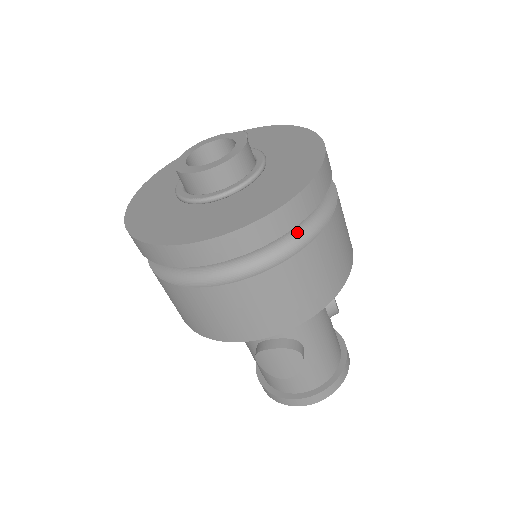
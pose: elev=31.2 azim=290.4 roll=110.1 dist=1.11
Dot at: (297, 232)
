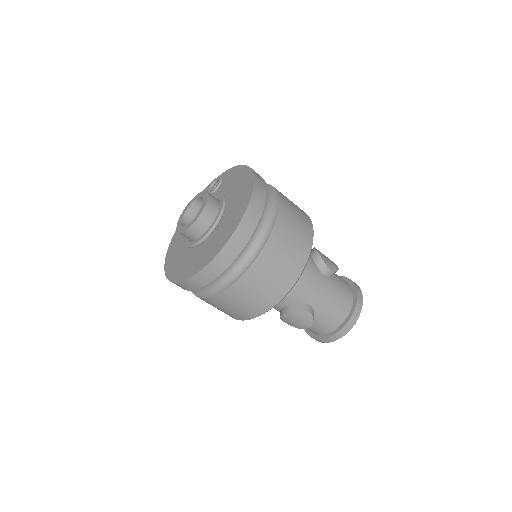
Dot at: (250, 249)
